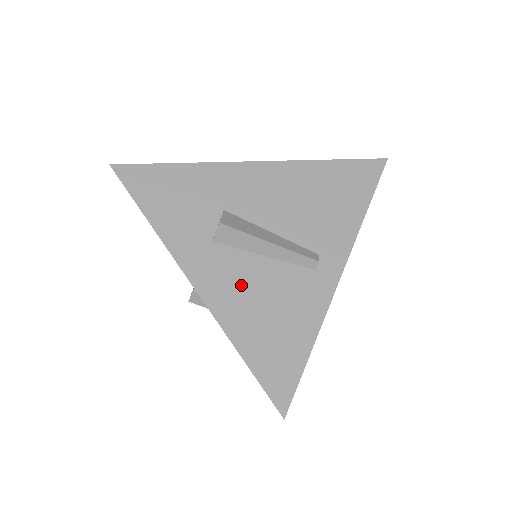
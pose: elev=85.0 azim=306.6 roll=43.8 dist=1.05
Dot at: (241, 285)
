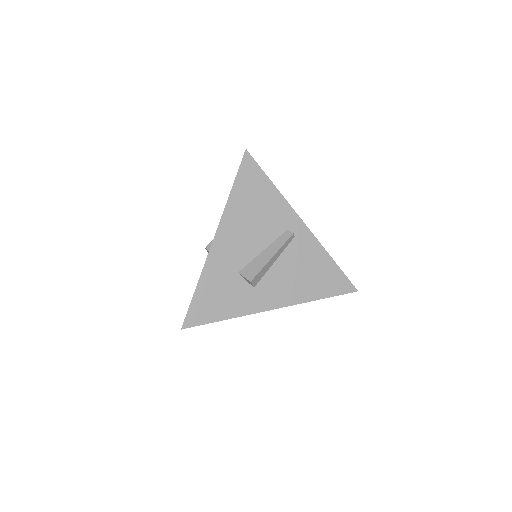
Dot at: (285, 283)
